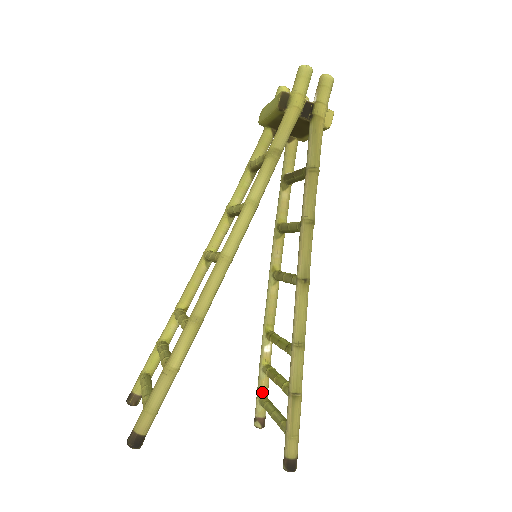
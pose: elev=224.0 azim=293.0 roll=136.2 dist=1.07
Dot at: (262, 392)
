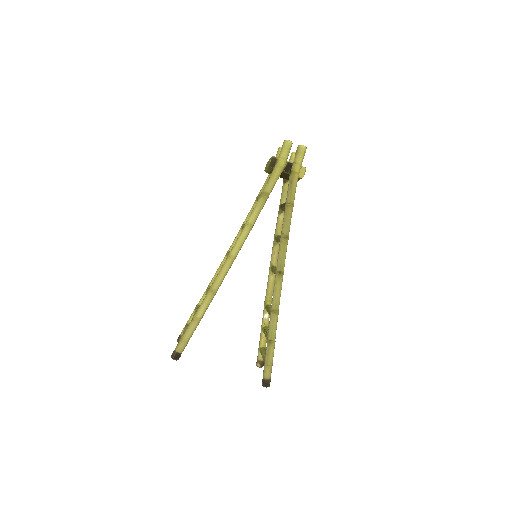
Dot at: (262, 344)
